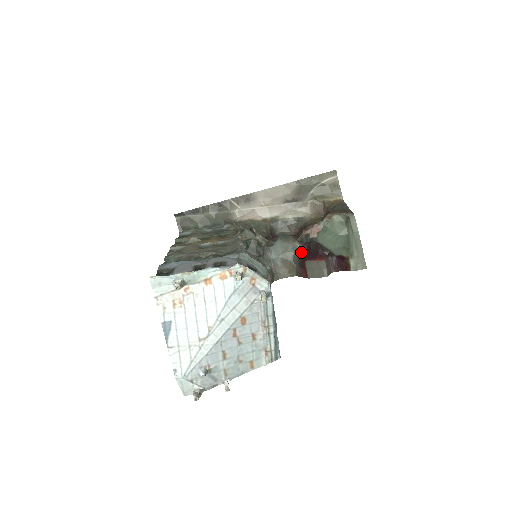
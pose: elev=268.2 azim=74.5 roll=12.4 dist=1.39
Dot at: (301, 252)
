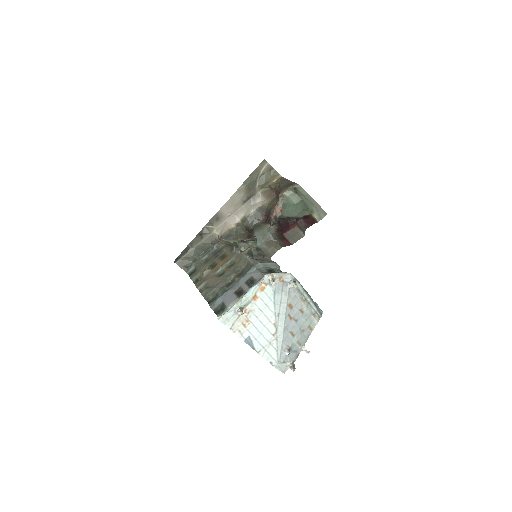
Dot at: (275, 230)
